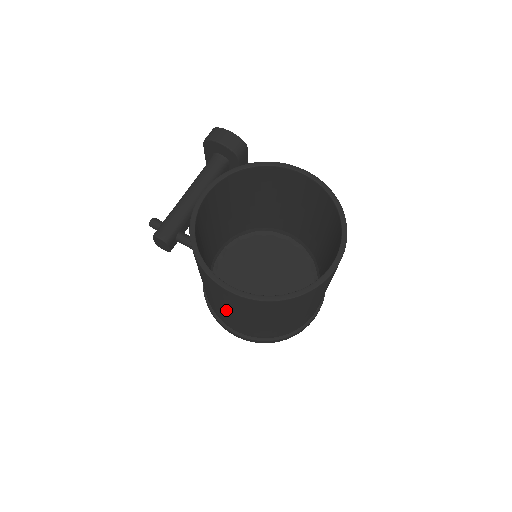
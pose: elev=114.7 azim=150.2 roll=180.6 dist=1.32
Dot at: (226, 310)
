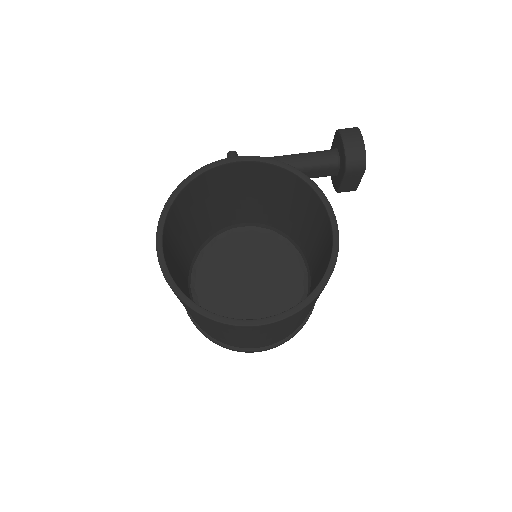
Dot at: occluded
